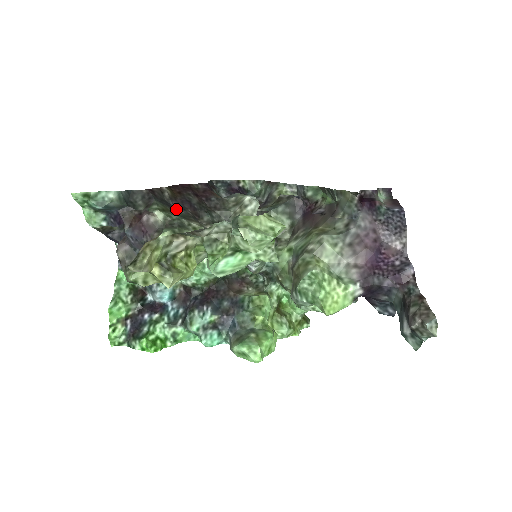
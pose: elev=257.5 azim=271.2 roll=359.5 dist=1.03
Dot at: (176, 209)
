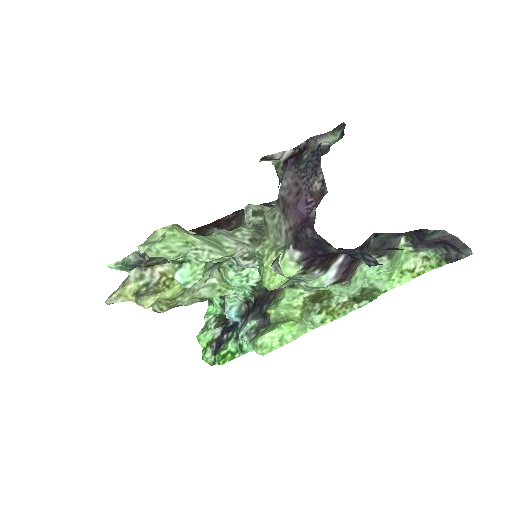
Dot at: occluded
